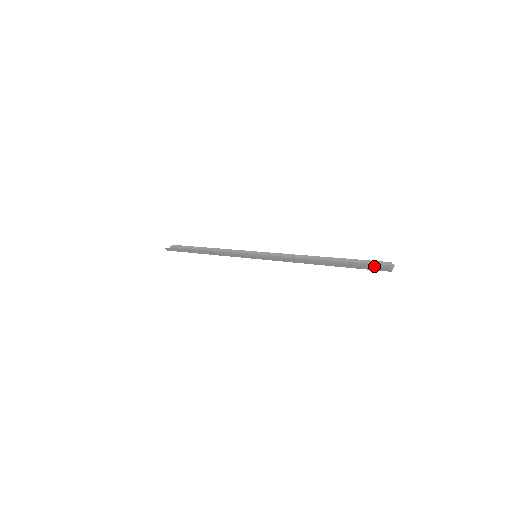
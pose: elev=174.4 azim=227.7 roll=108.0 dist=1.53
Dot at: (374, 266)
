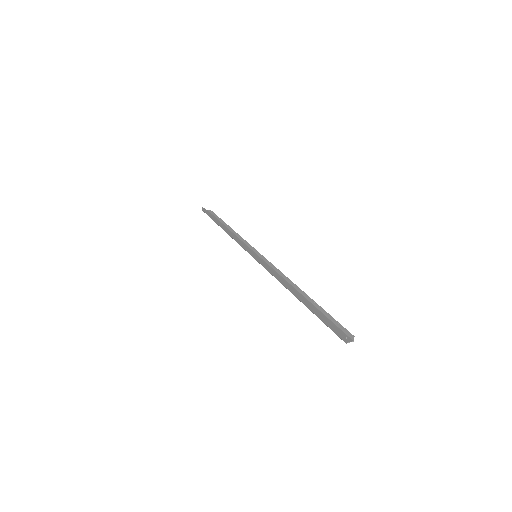
Dot at: occluded
